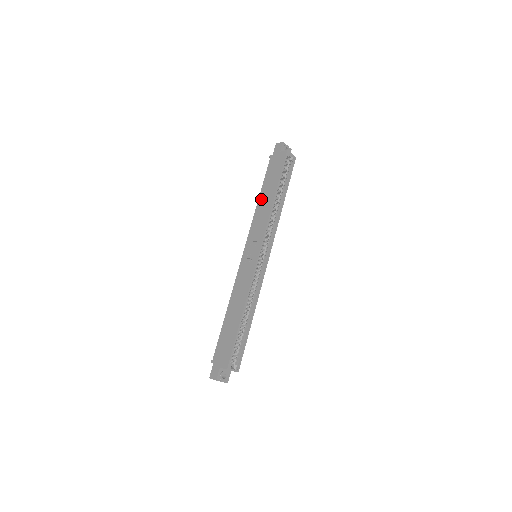
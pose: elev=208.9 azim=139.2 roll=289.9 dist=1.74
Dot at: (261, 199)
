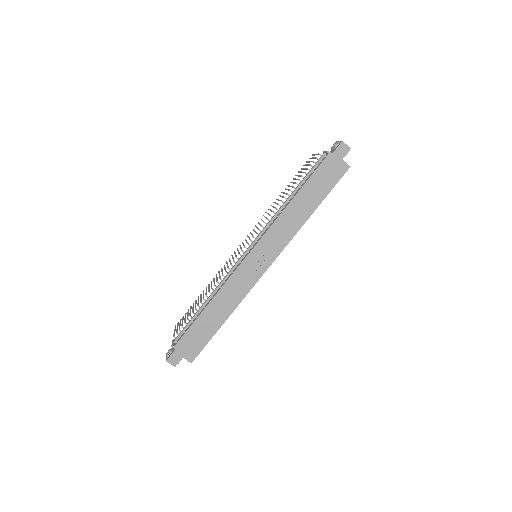
Dot at: (296, 203)
